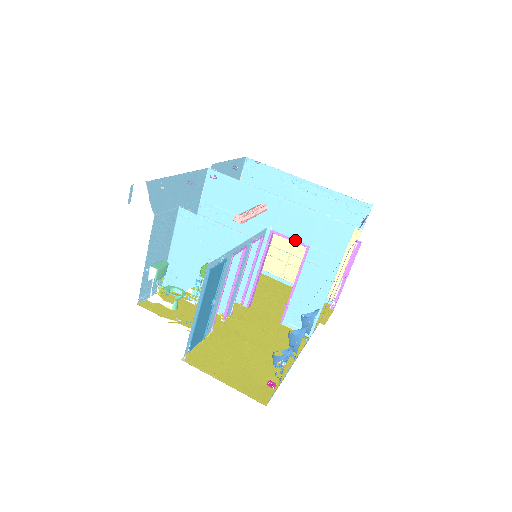
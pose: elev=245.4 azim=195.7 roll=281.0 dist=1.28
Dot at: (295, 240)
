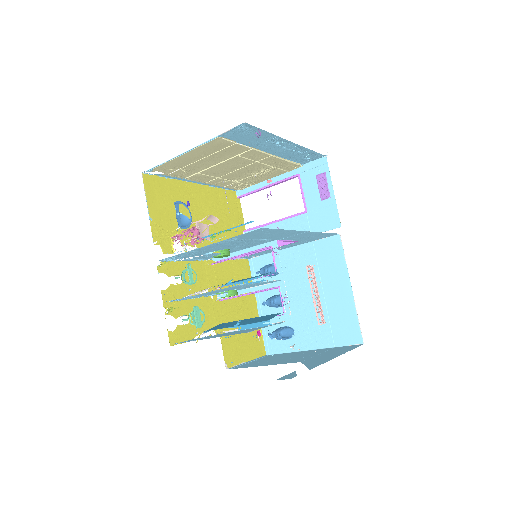
Dot at: (292, 241)
